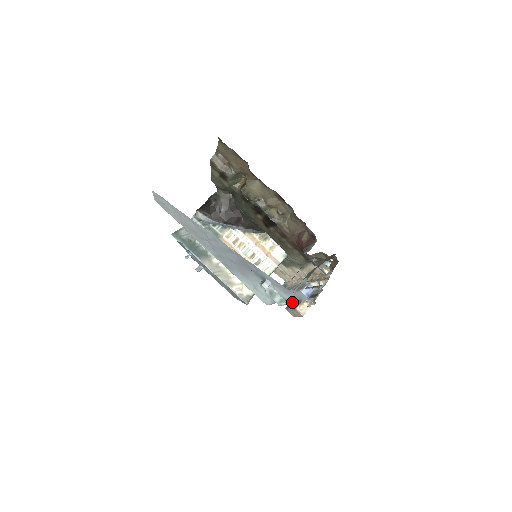
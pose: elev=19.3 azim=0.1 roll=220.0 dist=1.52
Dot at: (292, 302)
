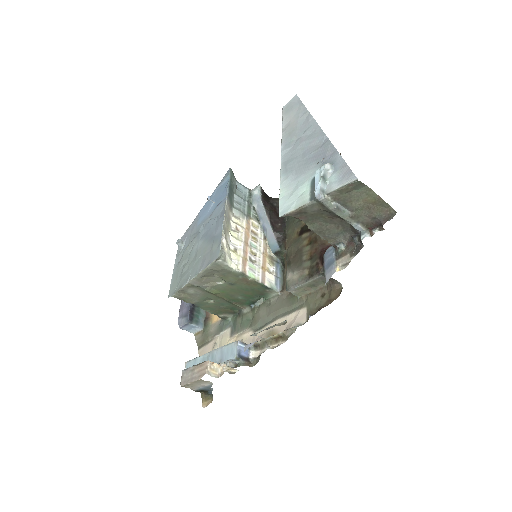
Dot at: occluded
